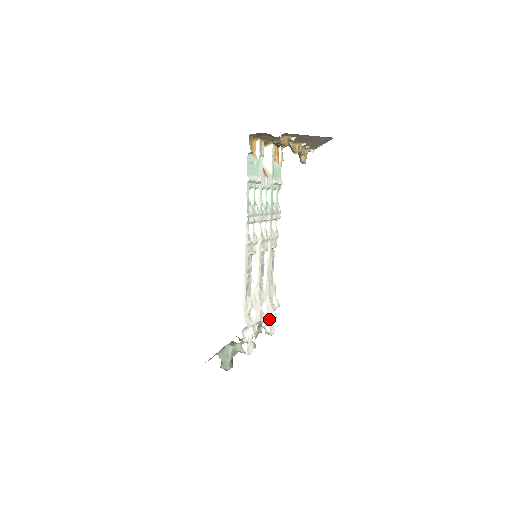
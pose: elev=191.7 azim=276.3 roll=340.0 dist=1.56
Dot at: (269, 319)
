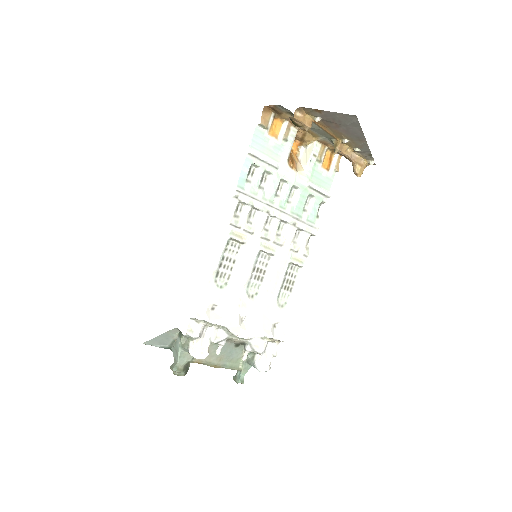
Dot at: (259, 346)
